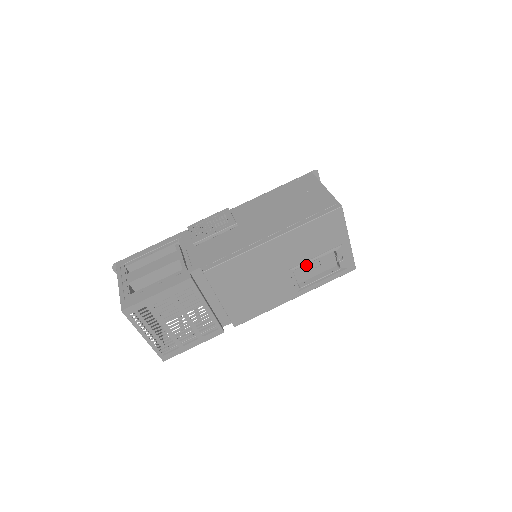
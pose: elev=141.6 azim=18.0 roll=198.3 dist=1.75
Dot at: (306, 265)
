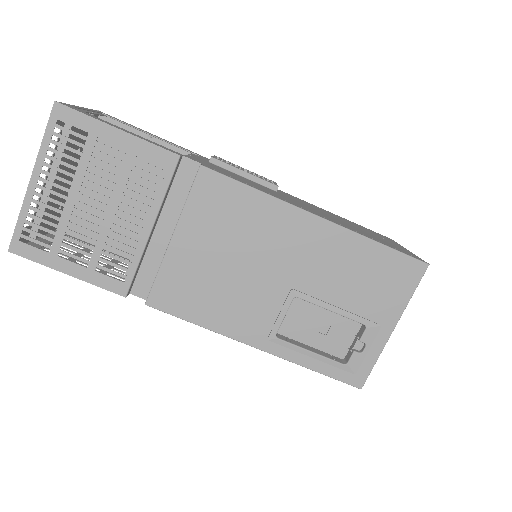
Dot at: (311, 313)
